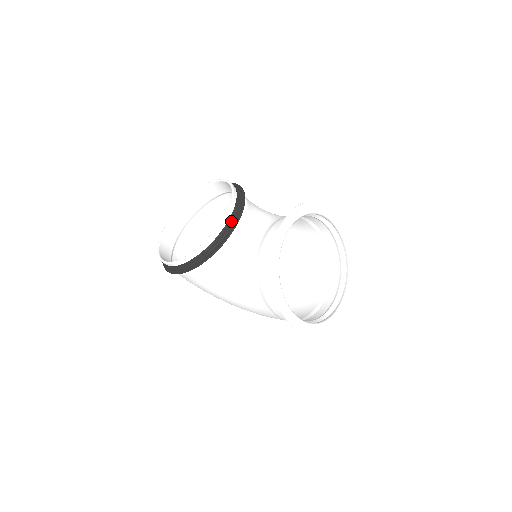
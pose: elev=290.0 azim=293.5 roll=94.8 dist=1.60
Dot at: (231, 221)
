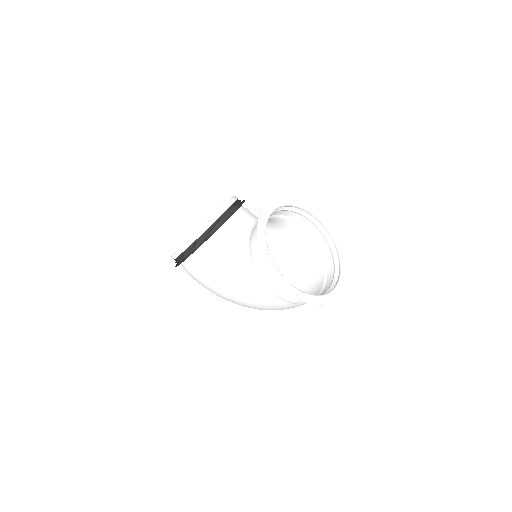
Dot at: (230, 211)
